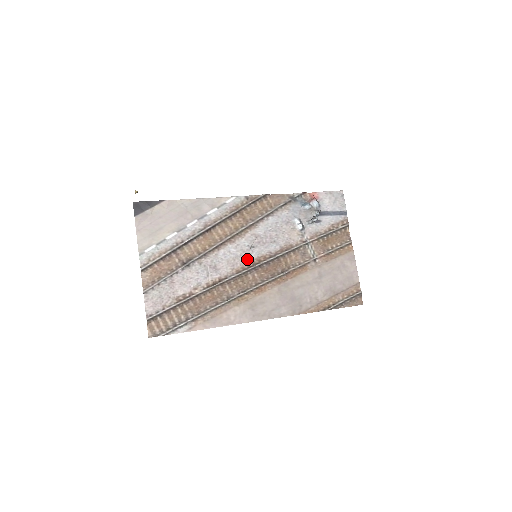
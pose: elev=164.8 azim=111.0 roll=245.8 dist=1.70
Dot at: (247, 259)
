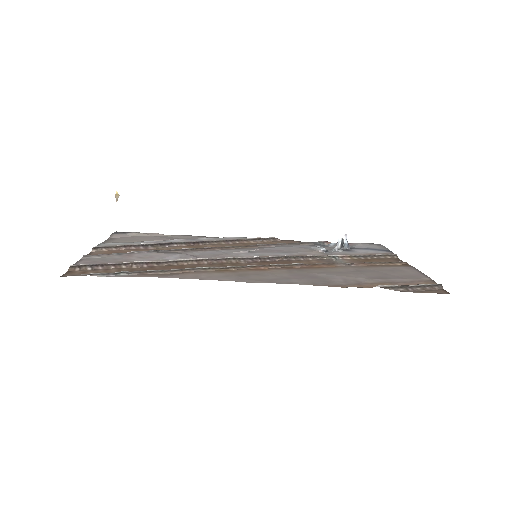
Dot at: (242, 256)
